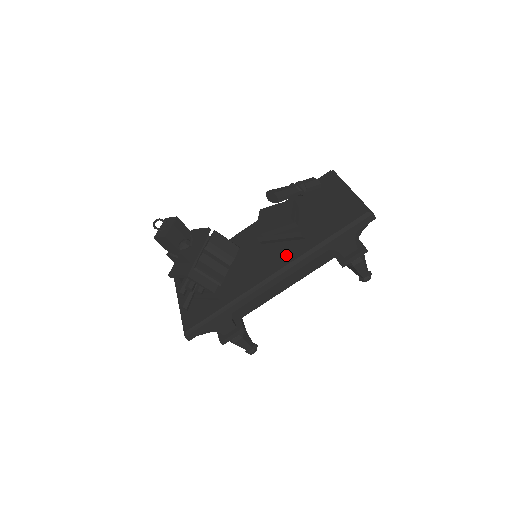
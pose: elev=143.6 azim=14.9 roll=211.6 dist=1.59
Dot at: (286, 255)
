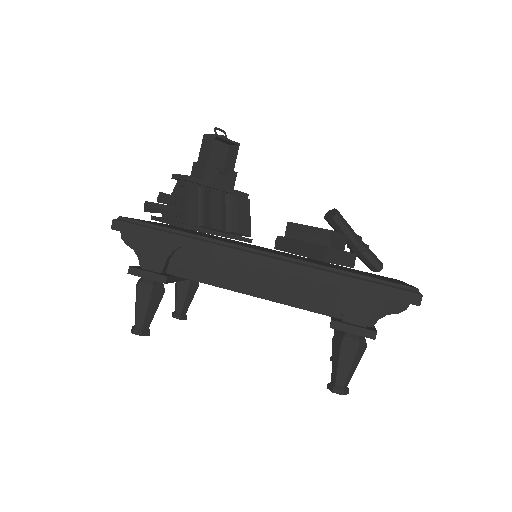
Dot at: (289, 256)
